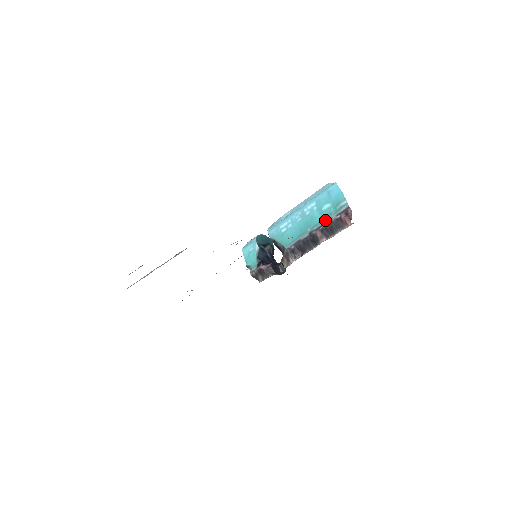
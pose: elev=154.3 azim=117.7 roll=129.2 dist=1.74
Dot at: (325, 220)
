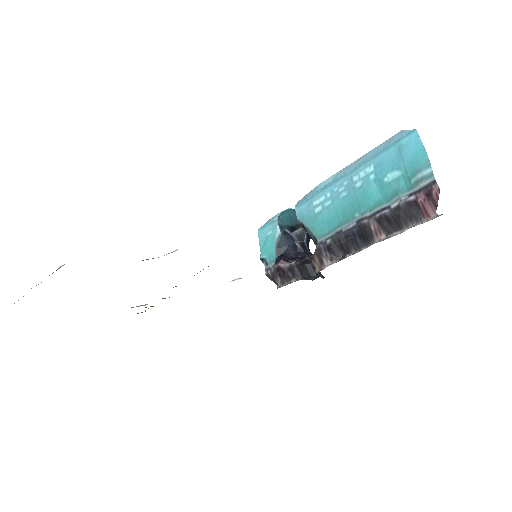
Dot at: (387, 201)
